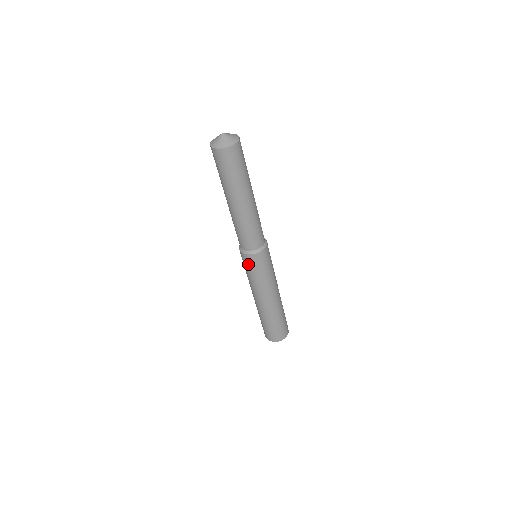
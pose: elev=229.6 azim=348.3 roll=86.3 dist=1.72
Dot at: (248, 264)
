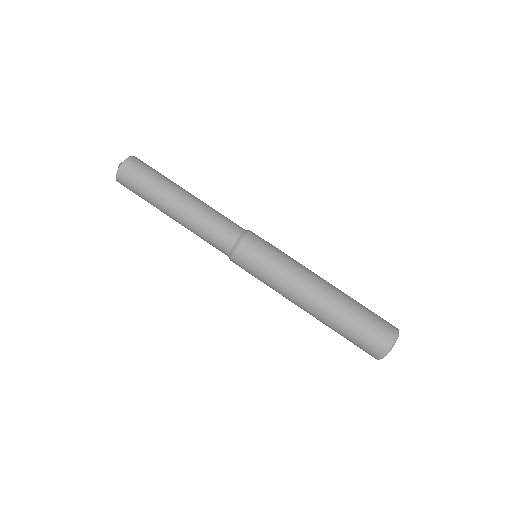
Dot at: occluded
